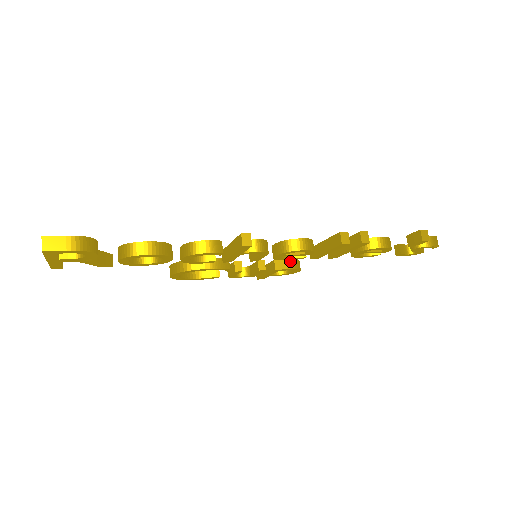
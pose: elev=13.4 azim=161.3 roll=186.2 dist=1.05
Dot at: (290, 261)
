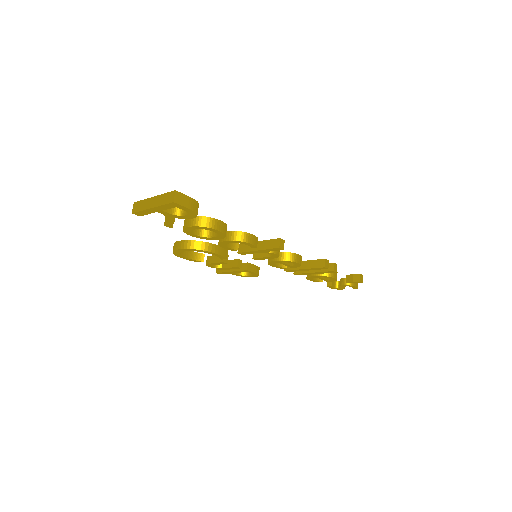
Dot at: (256, 267)
